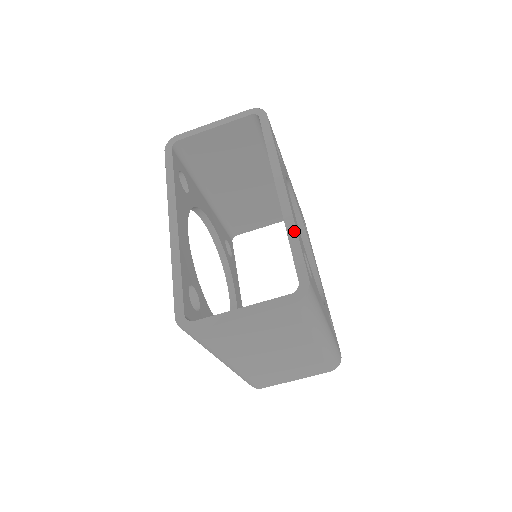
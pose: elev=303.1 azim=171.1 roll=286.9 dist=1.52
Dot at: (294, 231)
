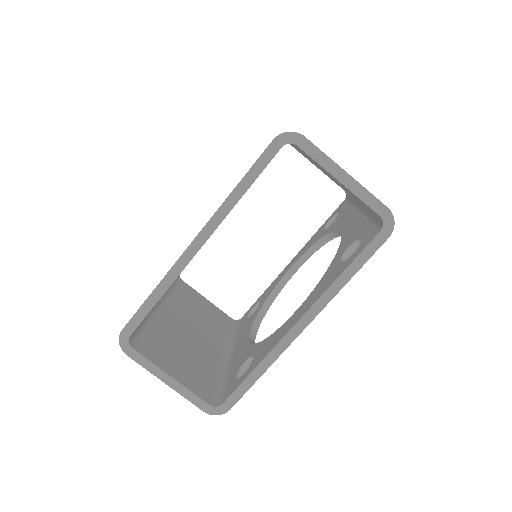
Dot at: (263, 370)
